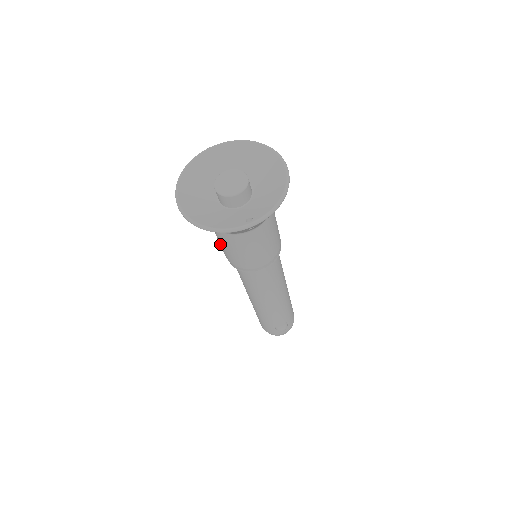
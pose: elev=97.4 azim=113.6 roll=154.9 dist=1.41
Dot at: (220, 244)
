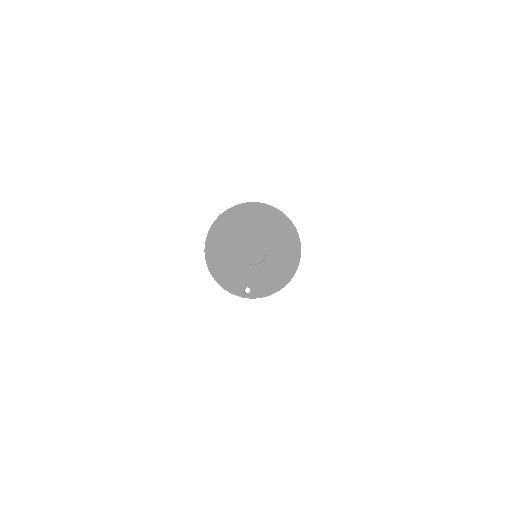
Dot at: occluded
